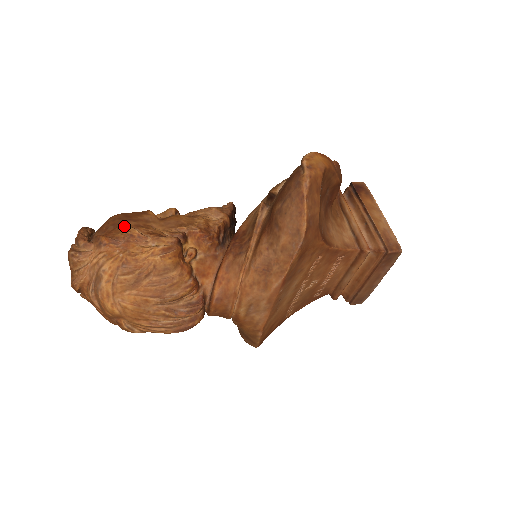
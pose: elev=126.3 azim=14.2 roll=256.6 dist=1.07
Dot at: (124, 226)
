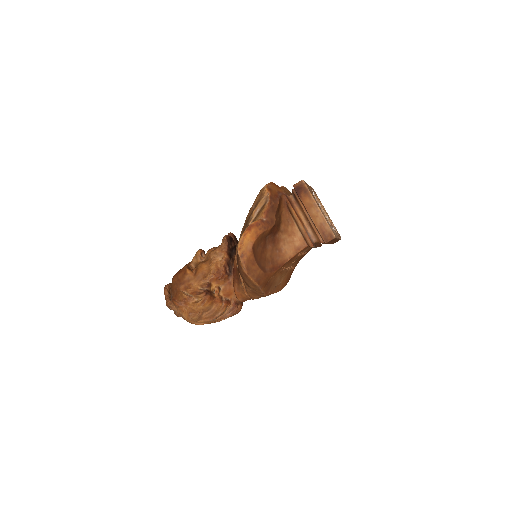
Dot at: (180, 292)
